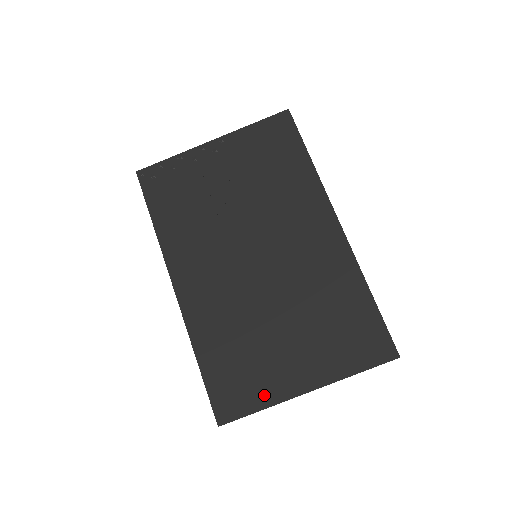
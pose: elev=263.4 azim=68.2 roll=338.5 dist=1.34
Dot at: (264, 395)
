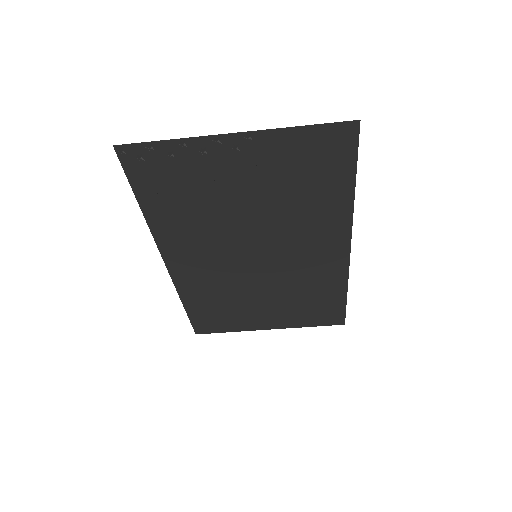
Dot at: (235, 327)
